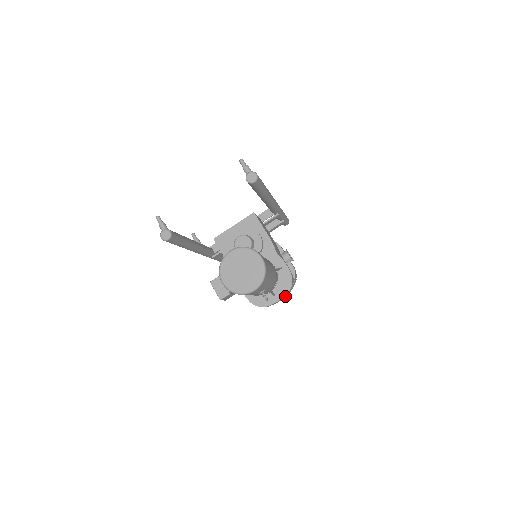
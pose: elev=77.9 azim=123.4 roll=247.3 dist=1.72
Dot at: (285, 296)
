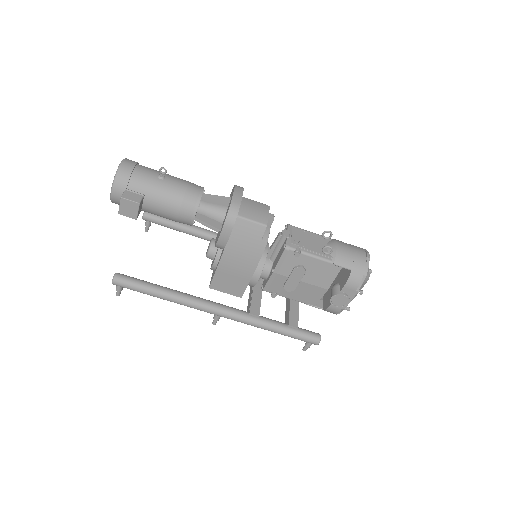
Dot at: (240, 190)
